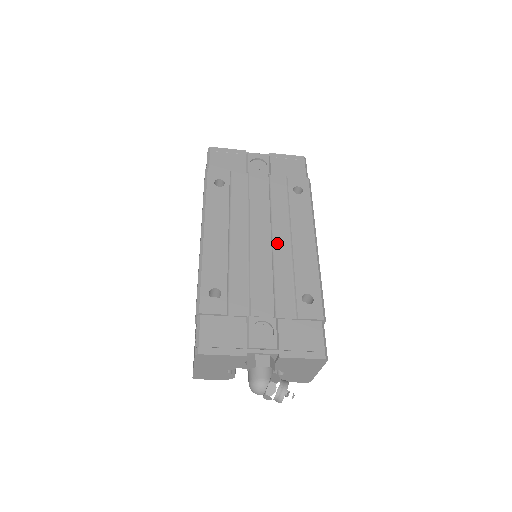
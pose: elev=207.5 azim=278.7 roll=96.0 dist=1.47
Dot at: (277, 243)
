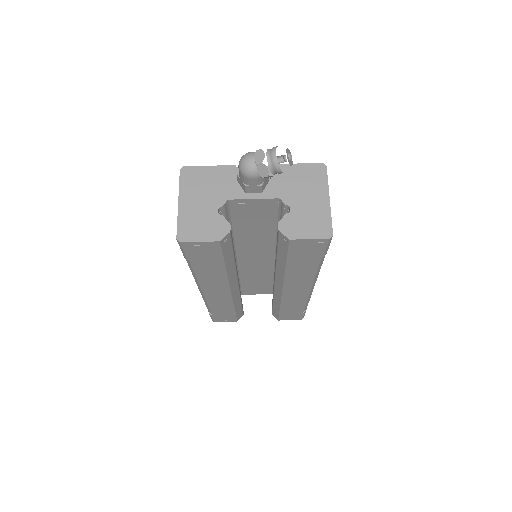
Dot at: occluded
